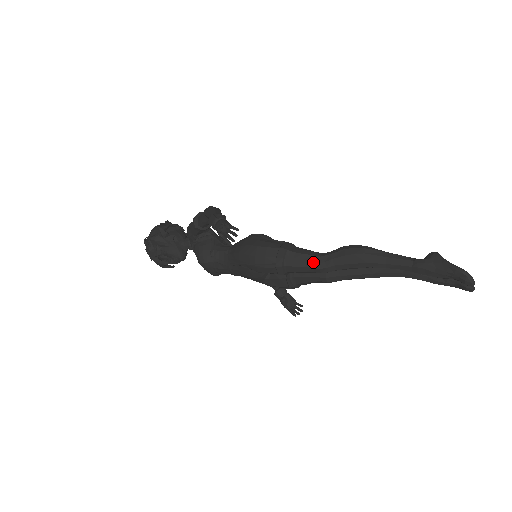
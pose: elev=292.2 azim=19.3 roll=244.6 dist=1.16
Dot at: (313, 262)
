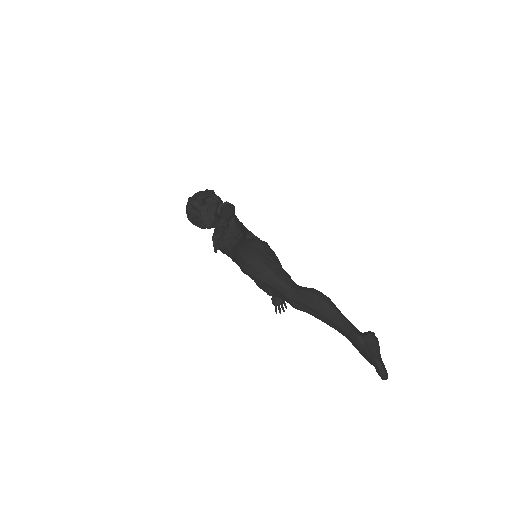
Dot at: (283, 289)
